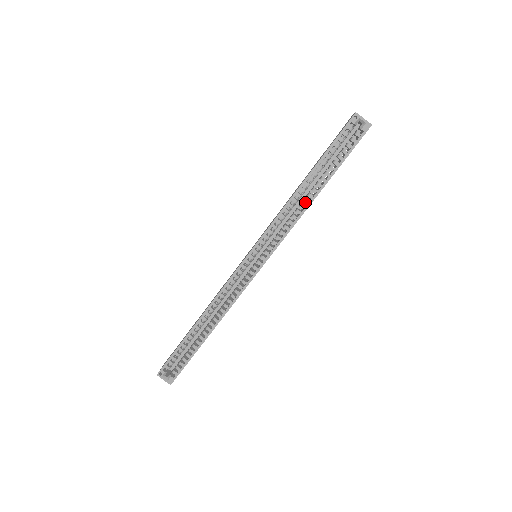
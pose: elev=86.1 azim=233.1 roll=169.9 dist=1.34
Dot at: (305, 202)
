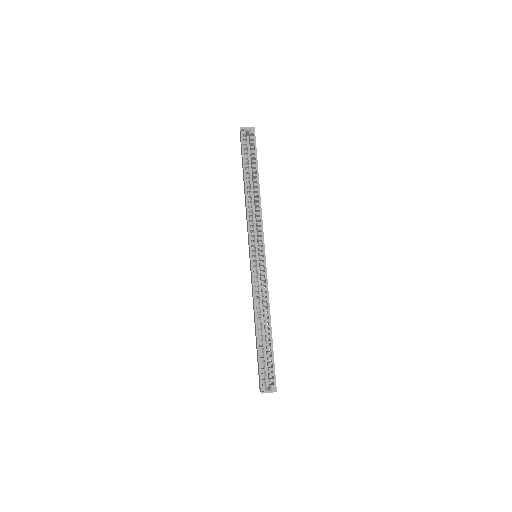
Dot at: (256, 195)
